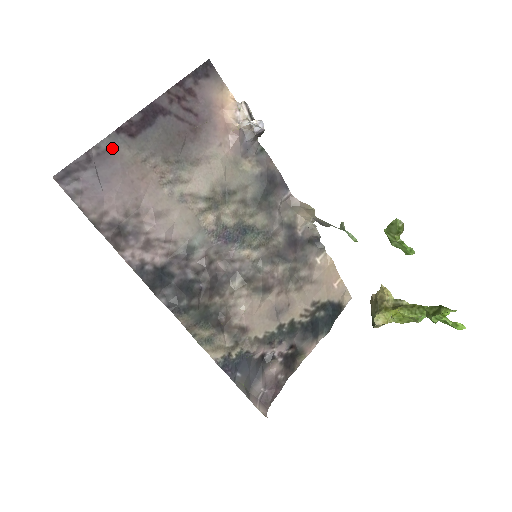
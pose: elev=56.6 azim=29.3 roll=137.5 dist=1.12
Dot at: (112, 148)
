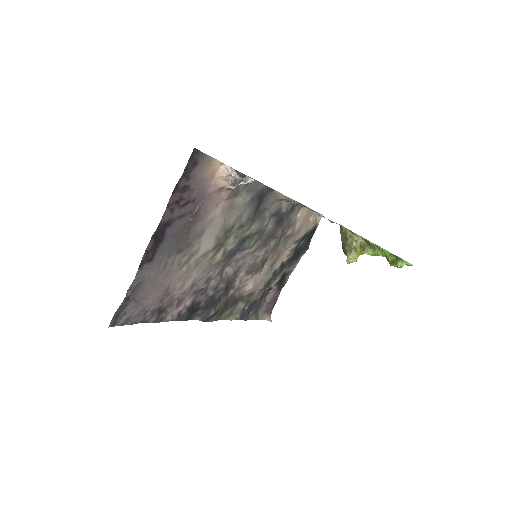
Dot at: (141, 280)
